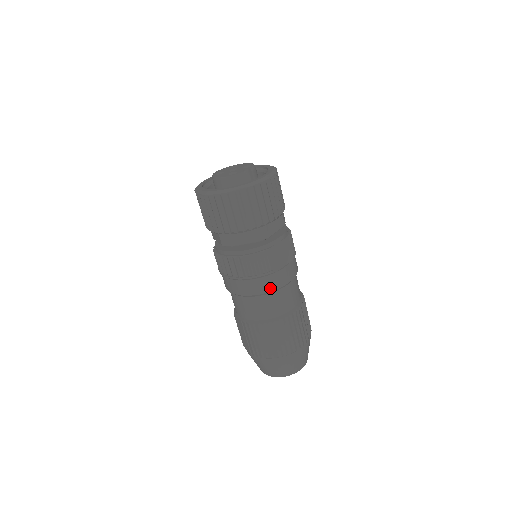
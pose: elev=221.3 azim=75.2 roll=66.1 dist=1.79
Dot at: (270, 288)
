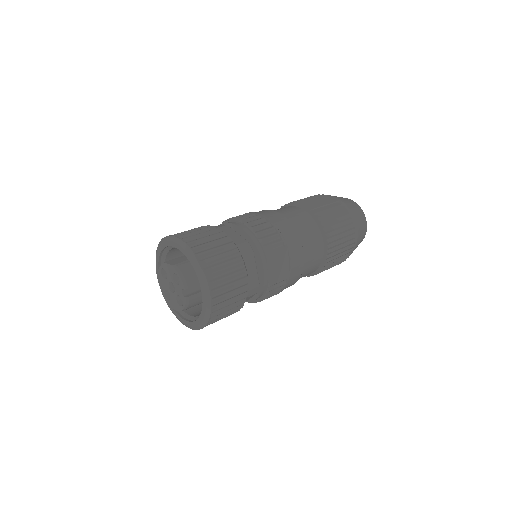
Dot at: (297, 278)
